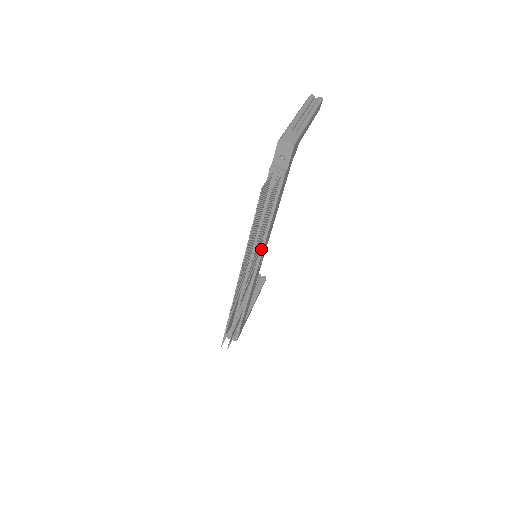
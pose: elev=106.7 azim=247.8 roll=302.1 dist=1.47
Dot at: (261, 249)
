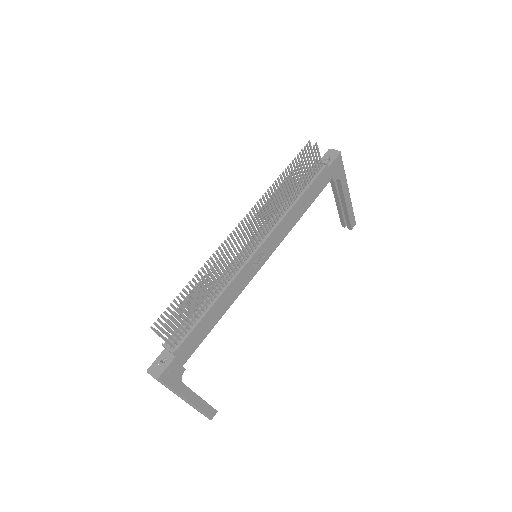
Dot at: (271, 231)
